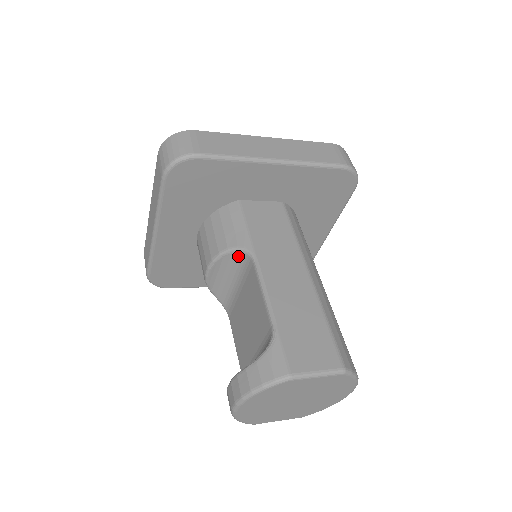
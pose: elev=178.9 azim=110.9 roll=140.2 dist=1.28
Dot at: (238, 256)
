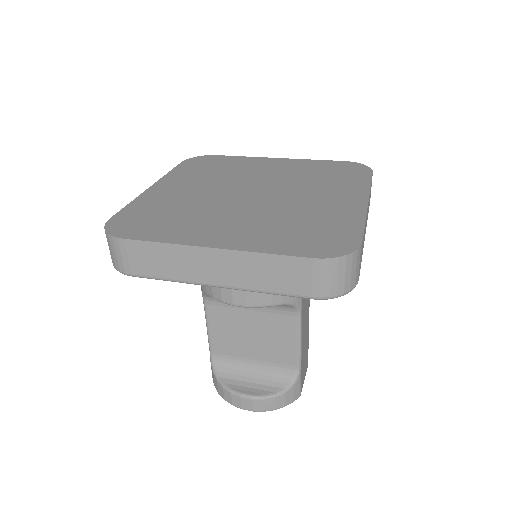
Dot at: (284, 305)
